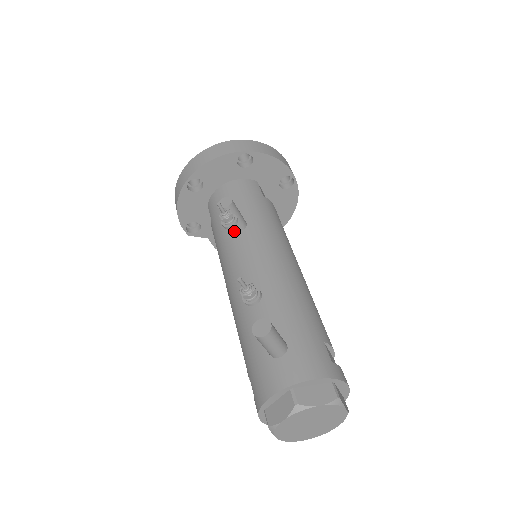
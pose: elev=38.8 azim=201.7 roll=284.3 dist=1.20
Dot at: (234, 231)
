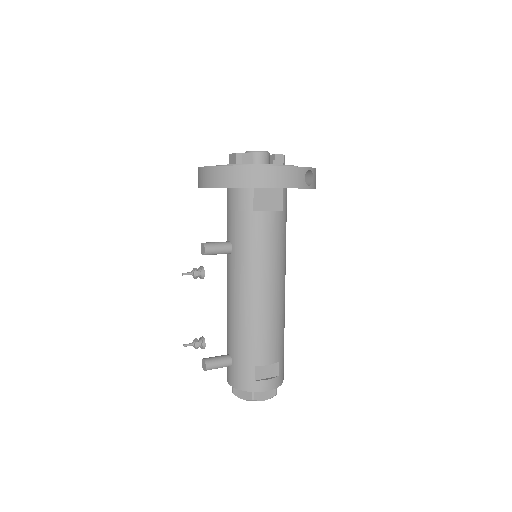
Dot at: occluded
